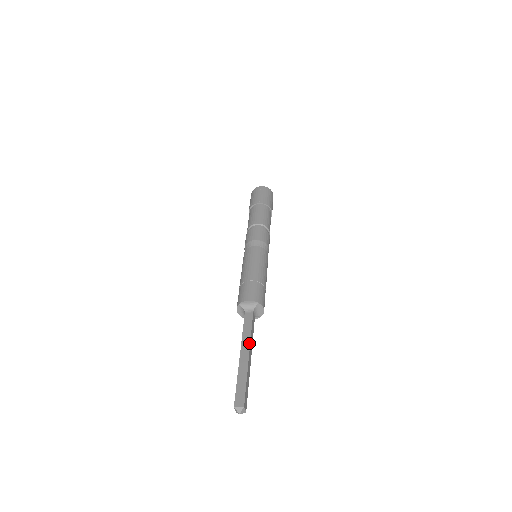
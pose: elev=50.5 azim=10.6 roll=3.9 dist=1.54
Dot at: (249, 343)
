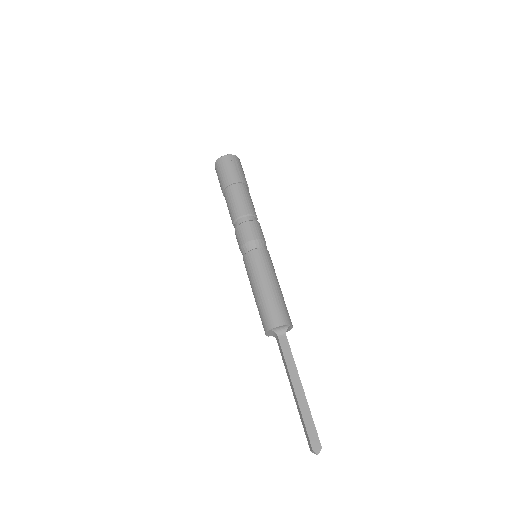
Dot at: (298, 374)
